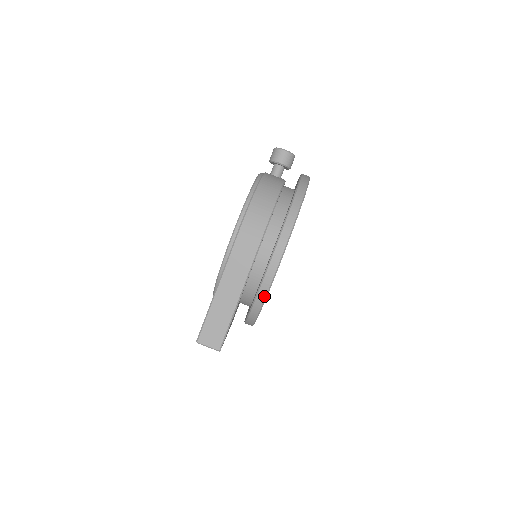
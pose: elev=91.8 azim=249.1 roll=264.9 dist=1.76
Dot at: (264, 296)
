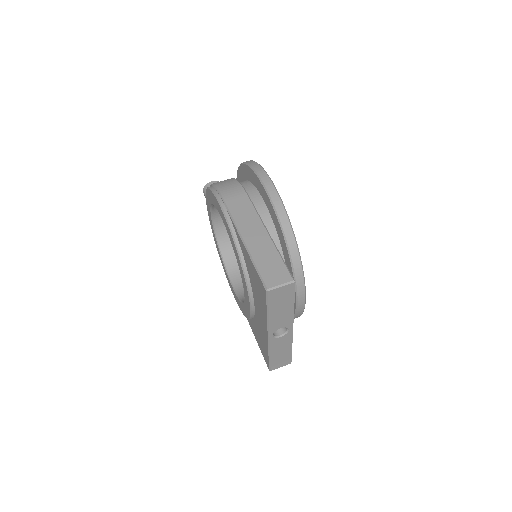
Dot at: (286, 218)
